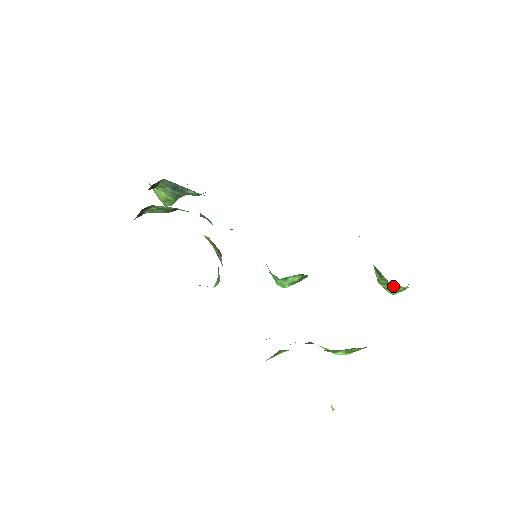
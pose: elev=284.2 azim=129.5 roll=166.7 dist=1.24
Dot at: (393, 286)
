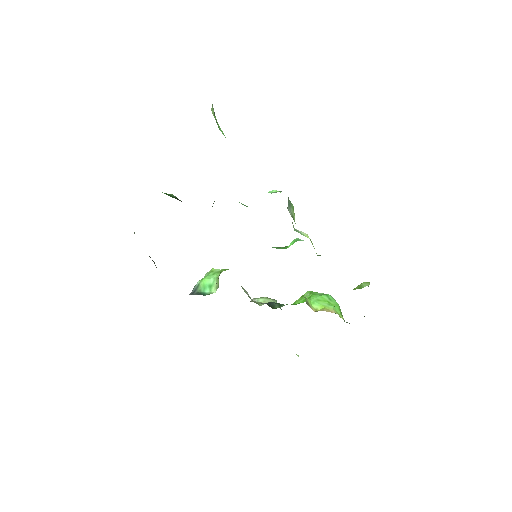
Dot at: occluded
